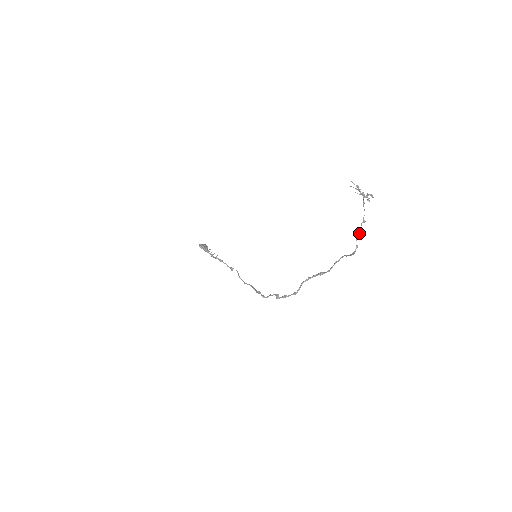
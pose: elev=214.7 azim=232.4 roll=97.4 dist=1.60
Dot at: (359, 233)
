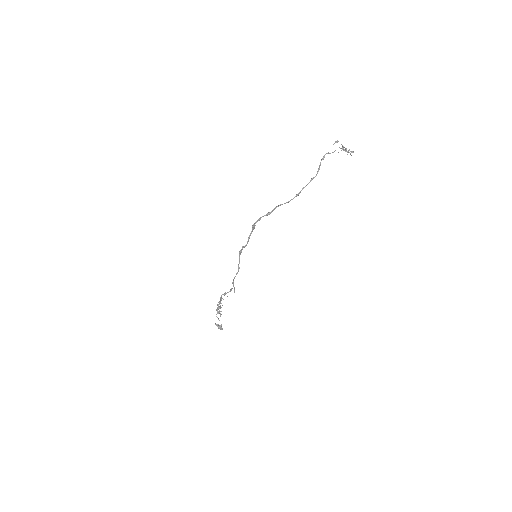
Dot at: (333, 152)
